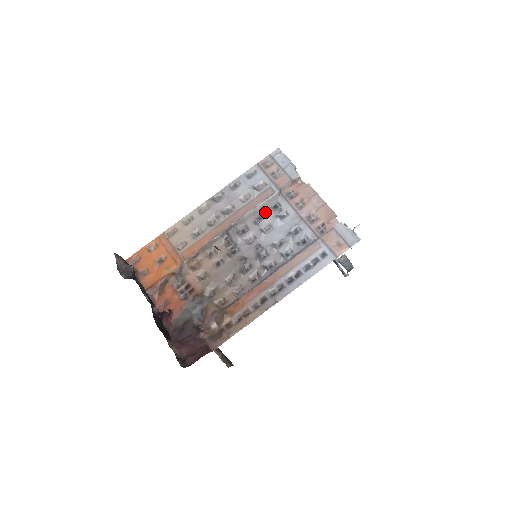
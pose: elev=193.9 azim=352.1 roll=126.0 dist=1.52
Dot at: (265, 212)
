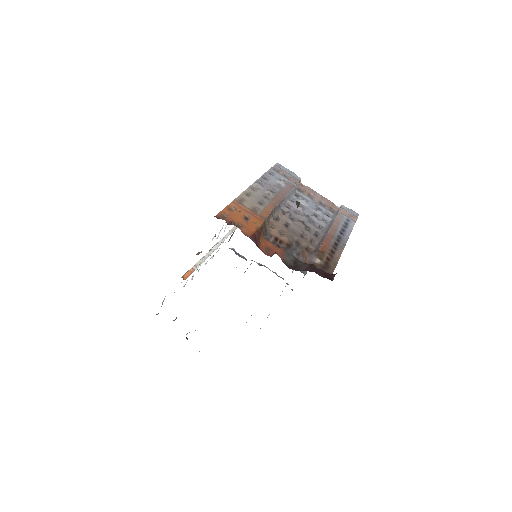
Dot at: (293, 197)
